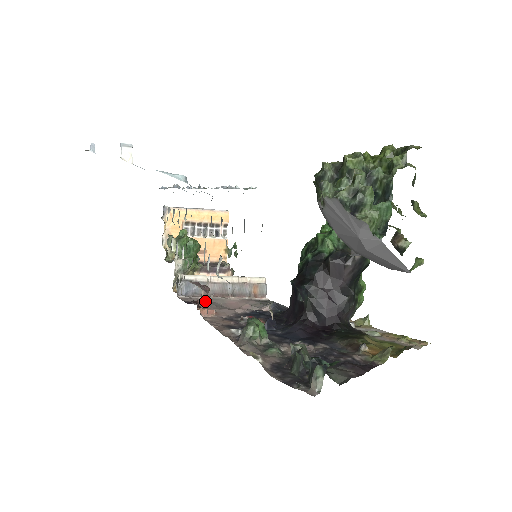
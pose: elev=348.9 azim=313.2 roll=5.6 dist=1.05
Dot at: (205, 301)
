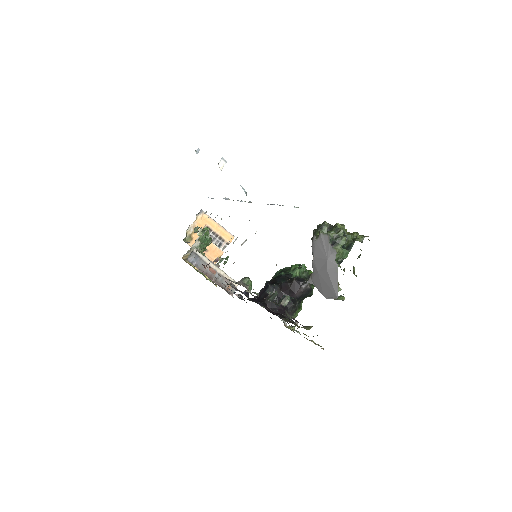
Dot at: occluded
